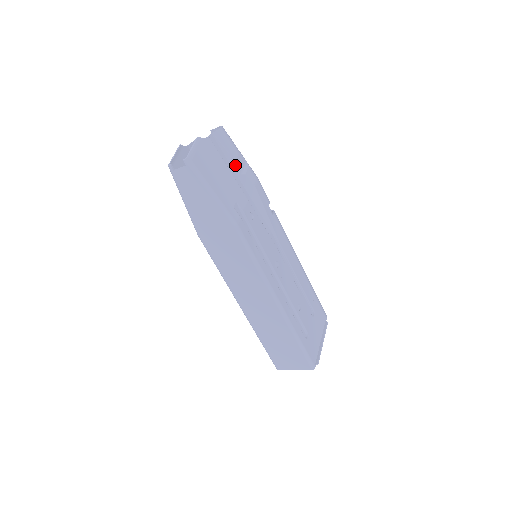
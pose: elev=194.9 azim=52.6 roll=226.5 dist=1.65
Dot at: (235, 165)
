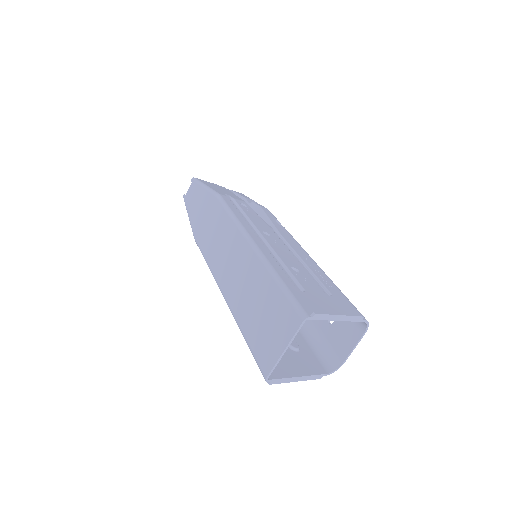
Dot at: (245, 200)
